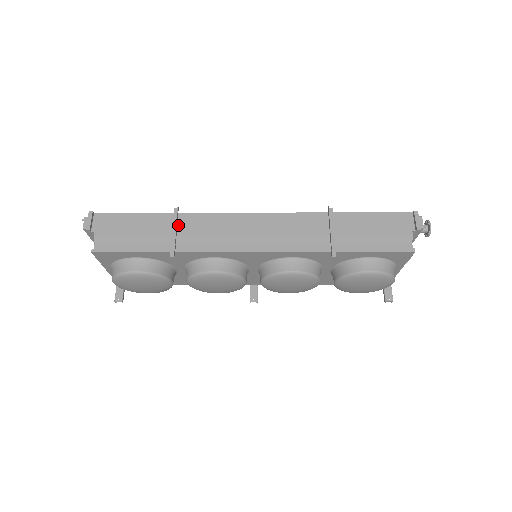
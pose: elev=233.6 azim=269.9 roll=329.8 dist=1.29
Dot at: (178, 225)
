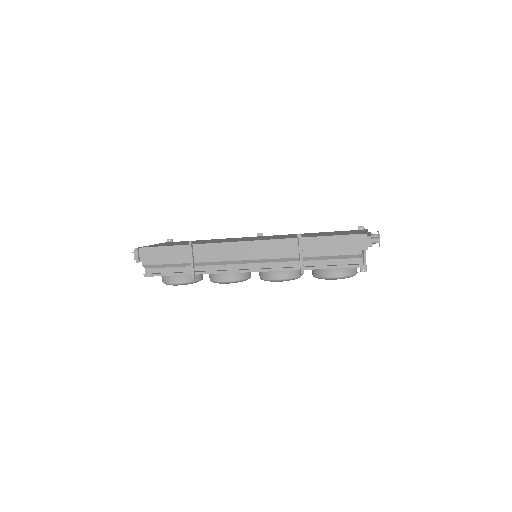
Dot at: (194, 254)
